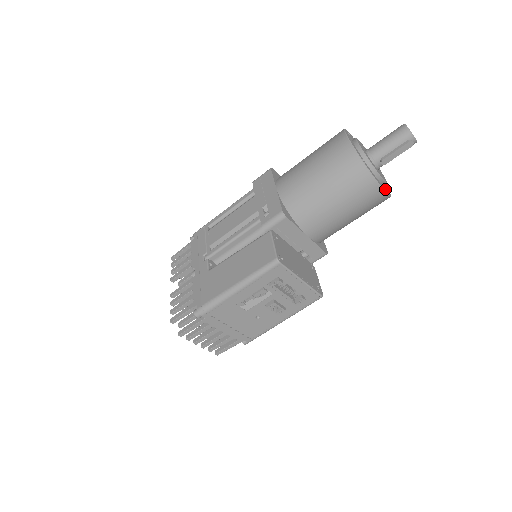
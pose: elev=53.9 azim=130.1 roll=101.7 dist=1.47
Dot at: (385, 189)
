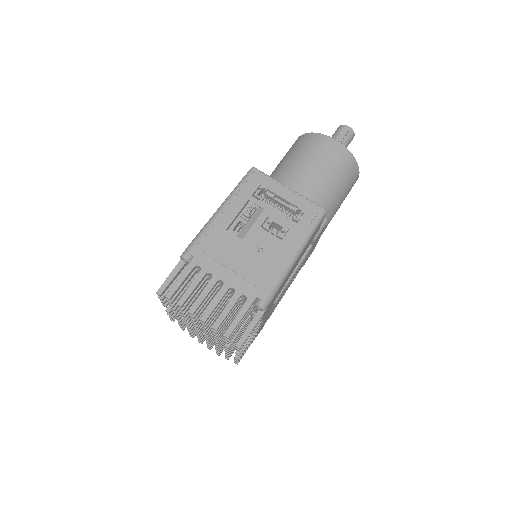
Dot at: occluded
